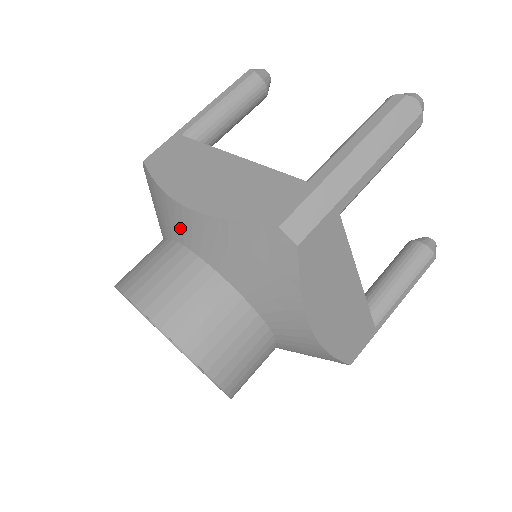
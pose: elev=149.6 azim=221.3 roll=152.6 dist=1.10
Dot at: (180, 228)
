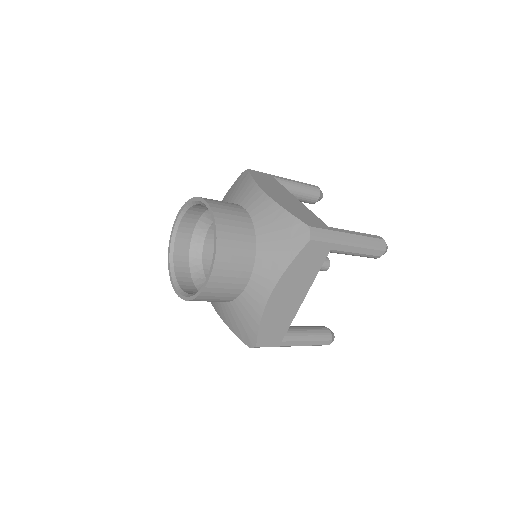
Dot at: (252, 201)
